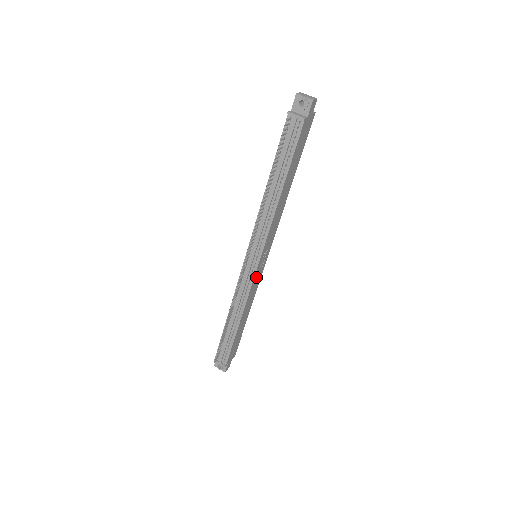
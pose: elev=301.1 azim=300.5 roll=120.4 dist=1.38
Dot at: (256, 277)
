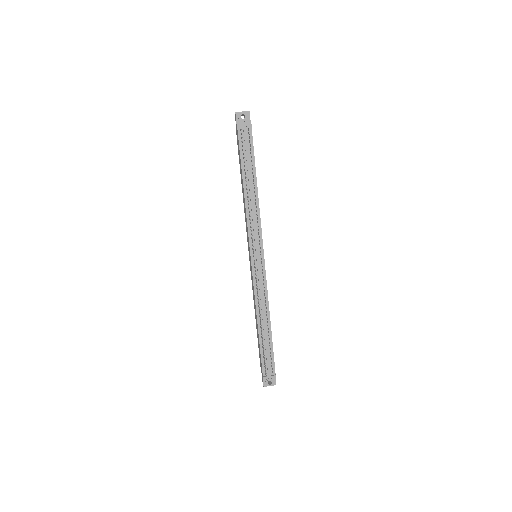
Dot at: occluded
